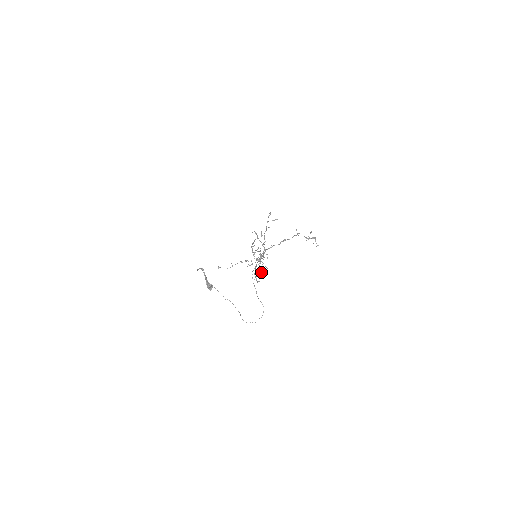
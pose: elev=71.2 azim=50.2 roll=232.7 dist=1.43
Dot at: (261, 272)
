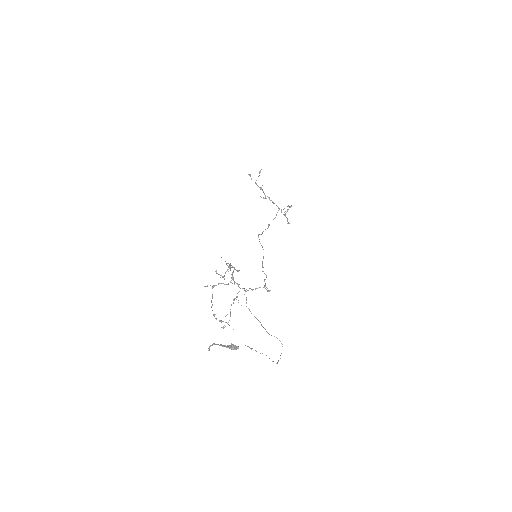
Dot at: occluded
